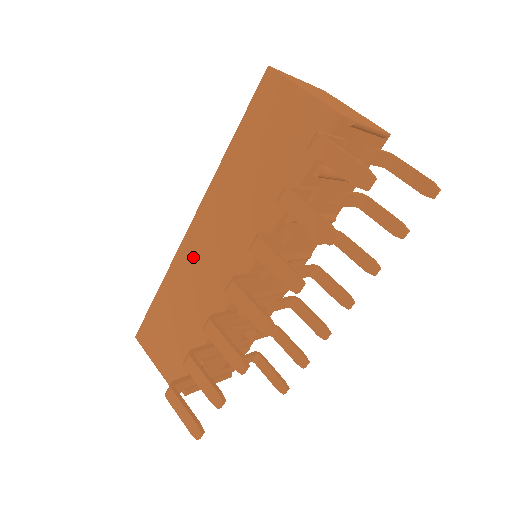
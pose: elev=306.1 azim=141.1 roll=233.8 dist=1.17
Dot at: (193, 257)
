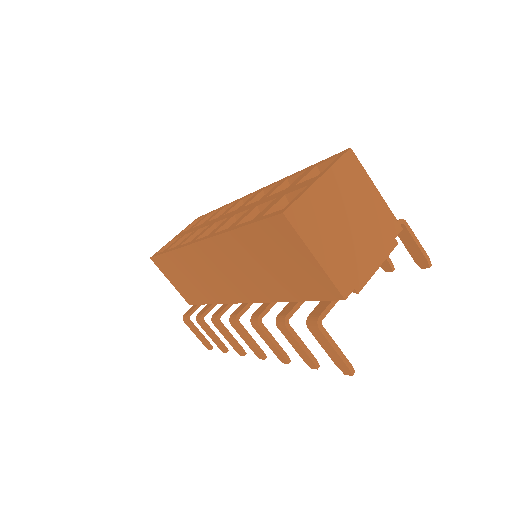
Dot at: (200, 261)
